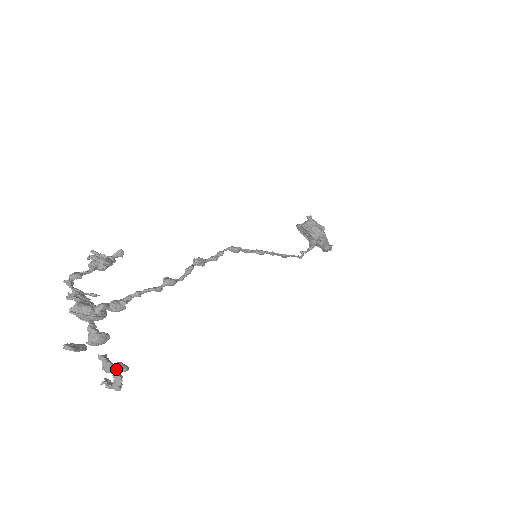
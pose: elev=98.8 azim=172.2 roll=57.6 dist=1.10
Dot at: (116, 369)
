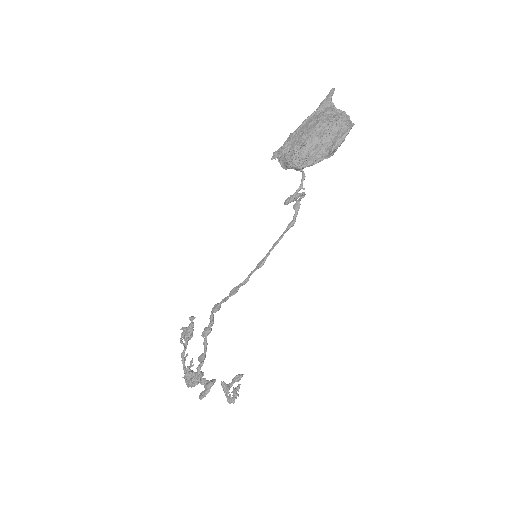
Dot at: (226, 394)
